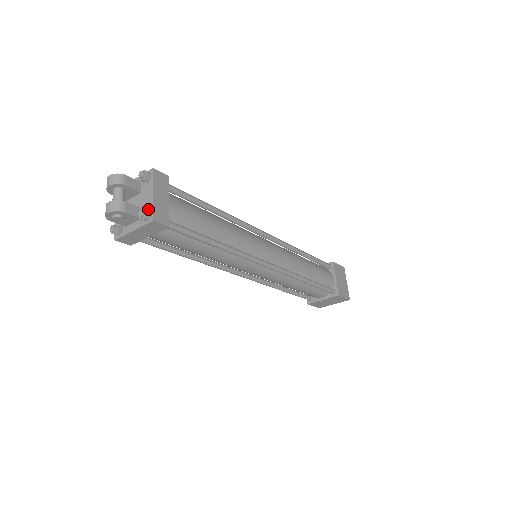
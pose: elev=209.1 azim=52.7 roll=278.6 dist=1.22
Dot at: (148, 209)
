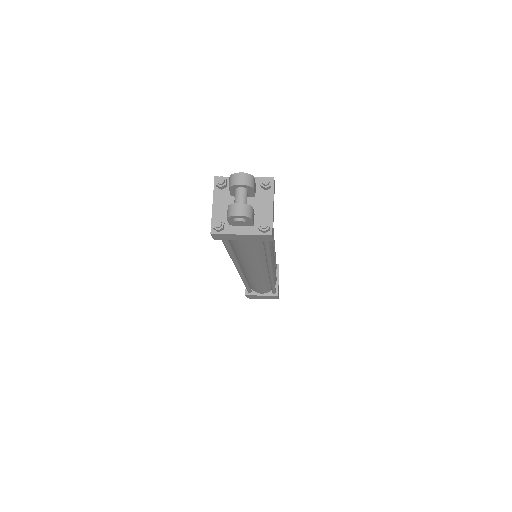
Dot at: (265, 220)
